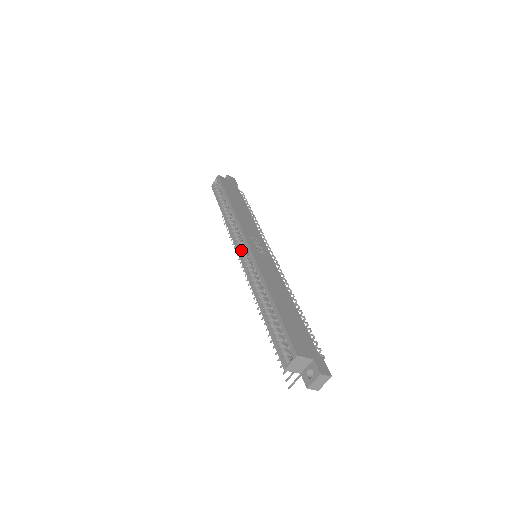
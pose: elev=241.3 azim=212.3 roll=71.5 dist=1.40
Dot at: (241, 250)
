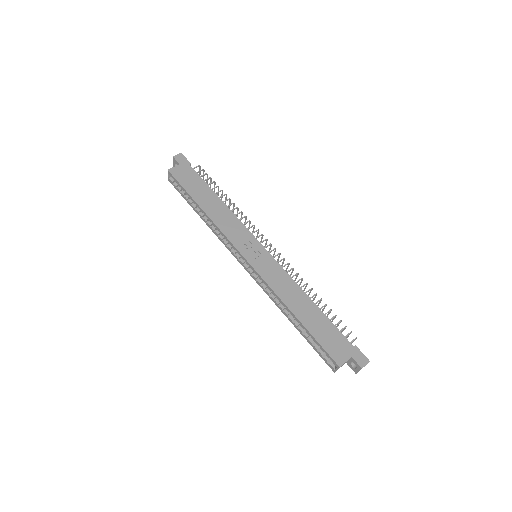
Dot at: (242, 262)
